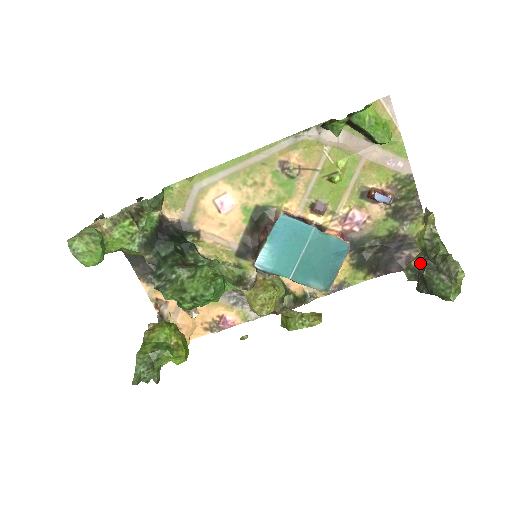
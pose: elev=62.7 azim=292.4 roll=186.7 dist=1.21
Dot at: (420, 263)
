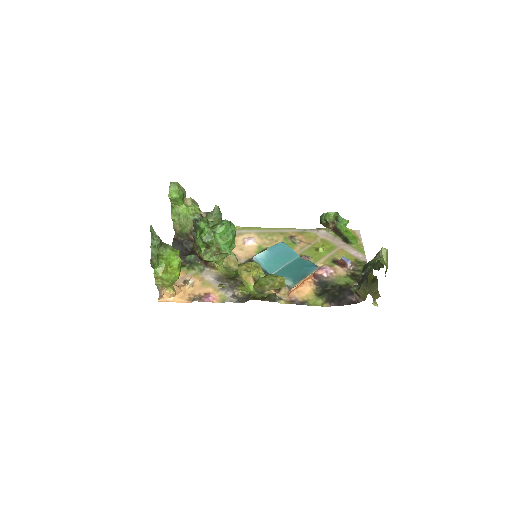
Dot at: (363, 282)
